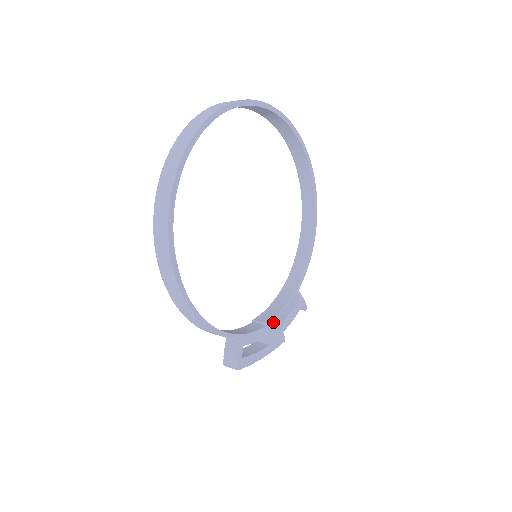
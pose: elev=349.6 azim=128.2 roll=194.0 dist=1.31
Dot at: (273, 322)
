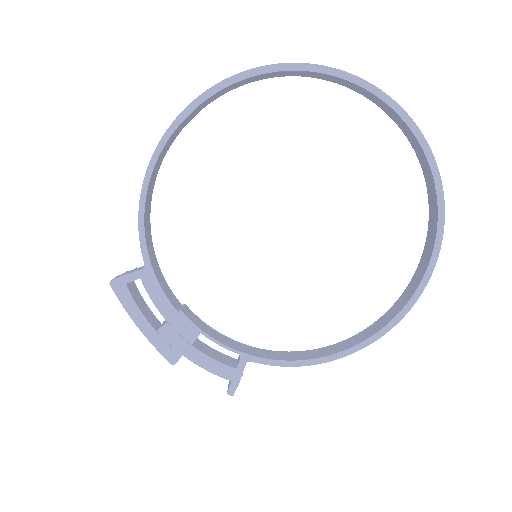
Dot at: (187, 325)
